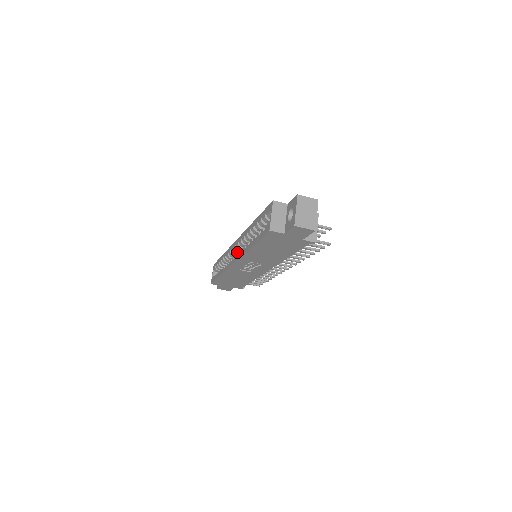
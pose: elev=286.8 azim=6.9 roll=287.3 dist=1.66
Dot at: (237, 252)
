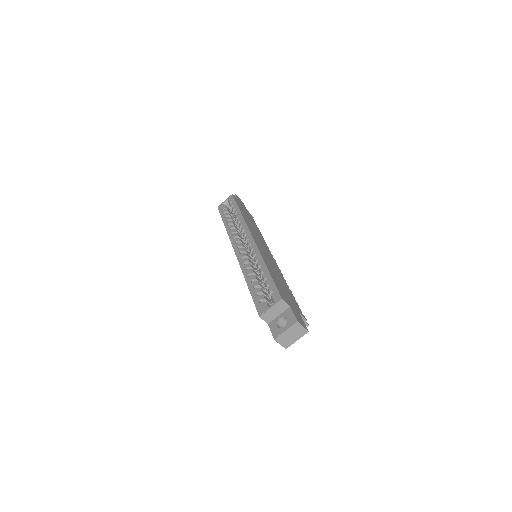
Dot at: occluded
